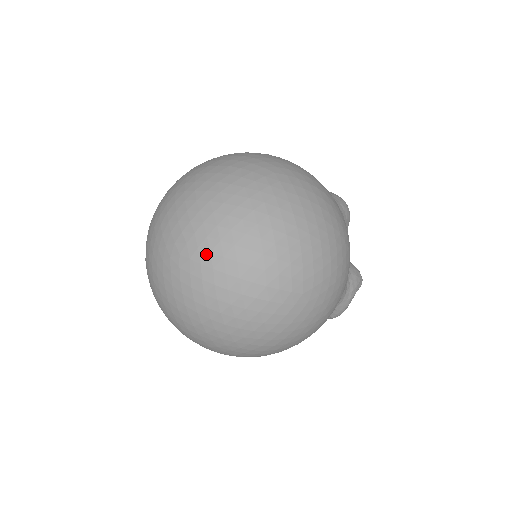
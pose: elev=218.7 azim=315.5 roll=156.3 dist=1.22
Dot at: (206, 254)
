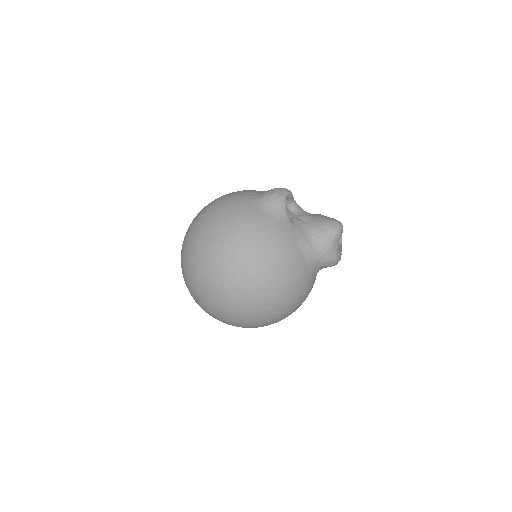
Dot at: (194, 294)
